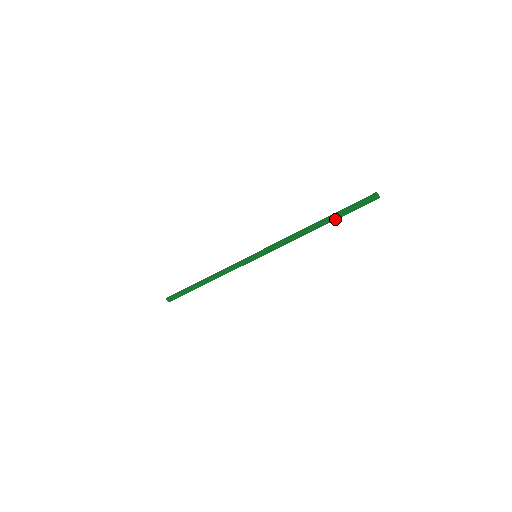
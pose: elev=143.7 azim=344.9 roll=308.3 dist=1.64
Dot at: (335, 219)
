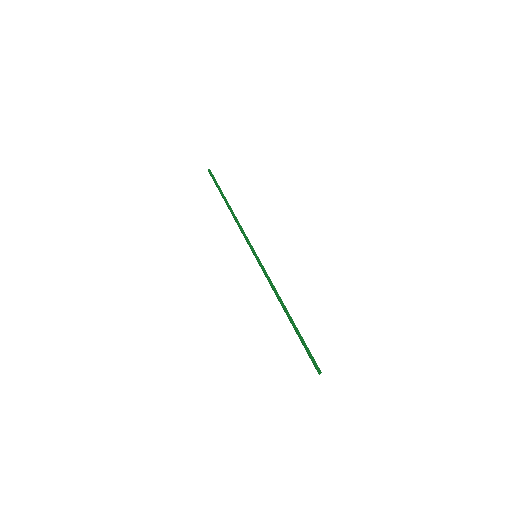
Dot at: (296, 333)
